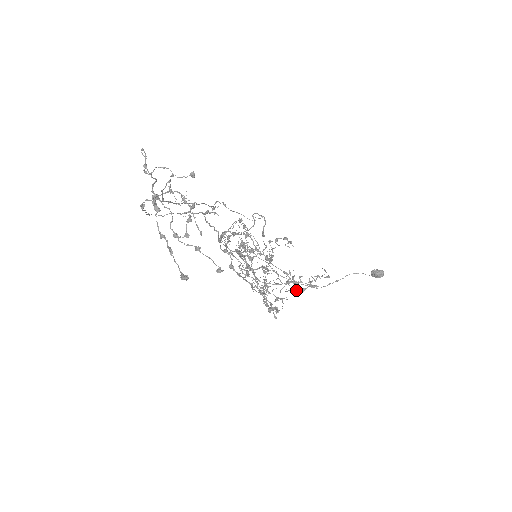
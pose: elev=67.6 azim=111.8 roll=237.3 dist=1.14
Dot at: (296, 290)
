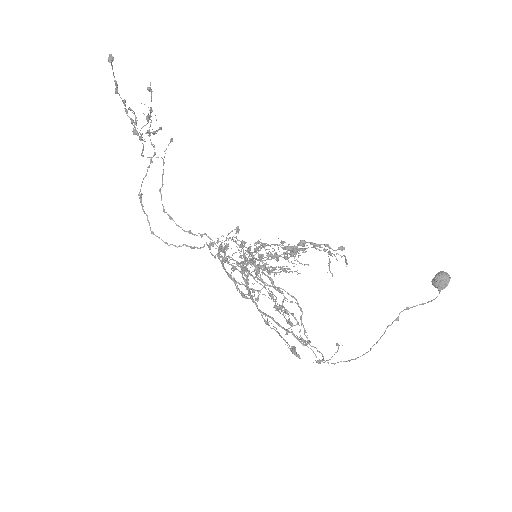
Dot at: (302, 264)
